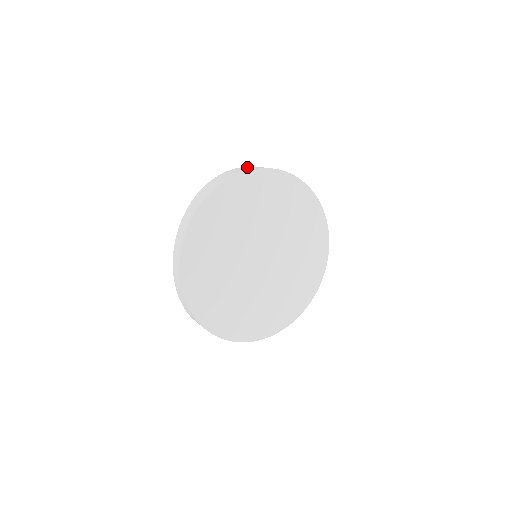
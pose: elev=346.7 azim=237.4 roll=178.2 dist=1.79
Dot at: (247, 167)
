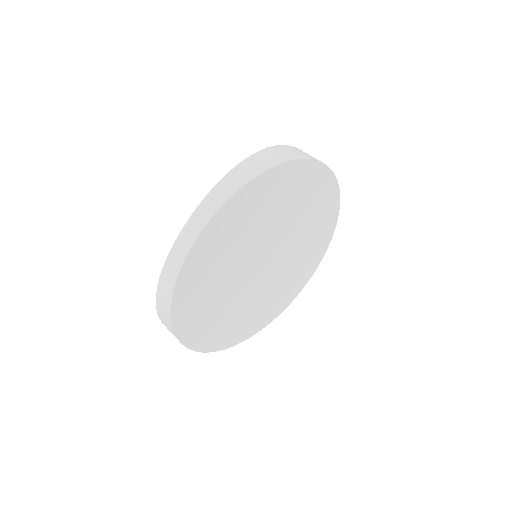
Dot at: occluded
